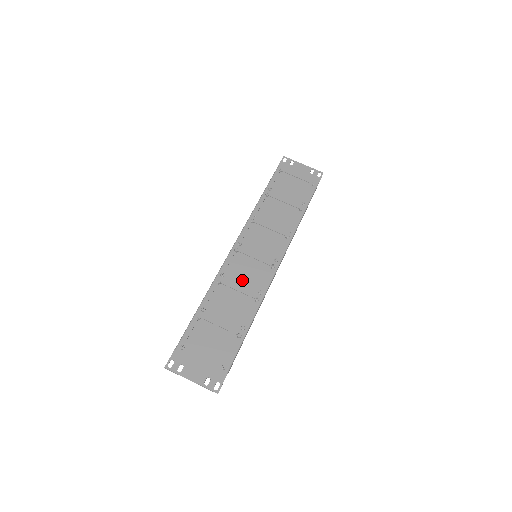
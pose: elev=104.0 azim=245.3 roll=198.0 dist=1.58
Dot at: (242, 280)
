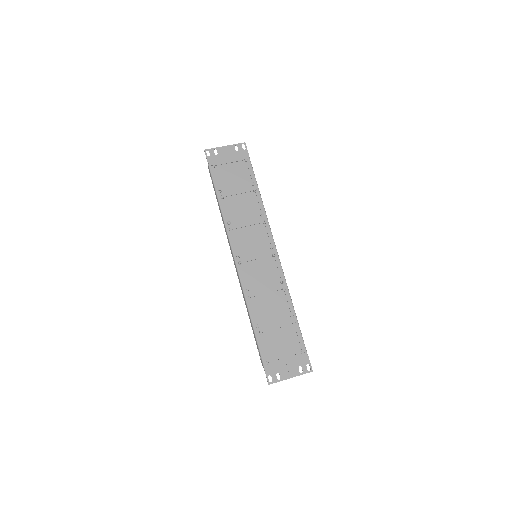
Dot at: (263, 283)
